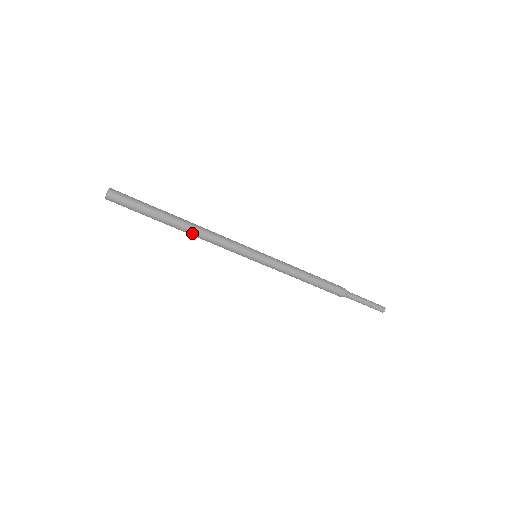
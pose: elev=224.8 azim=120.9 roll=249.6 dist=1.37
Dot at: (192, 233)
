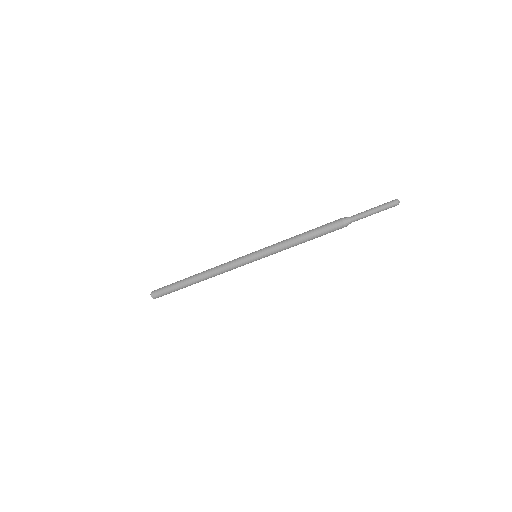
Dot at: (205, 276)
